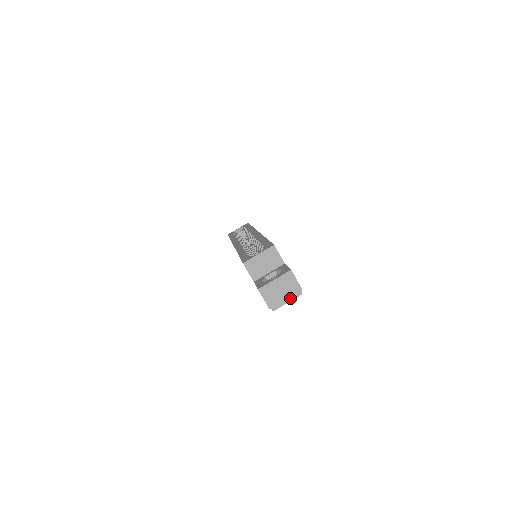
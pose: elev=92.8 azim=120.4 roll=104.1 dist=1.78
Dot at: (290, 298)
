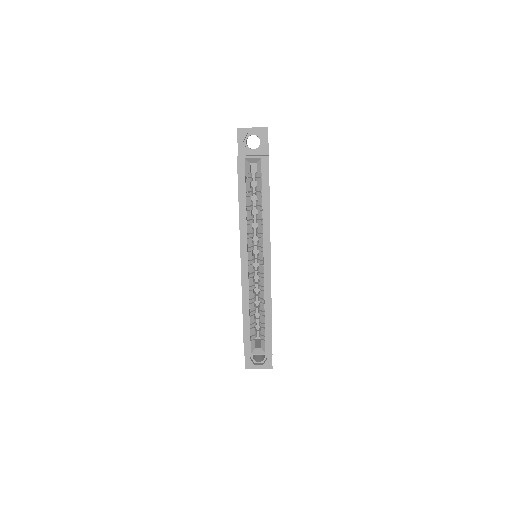
Dot at: occluded
